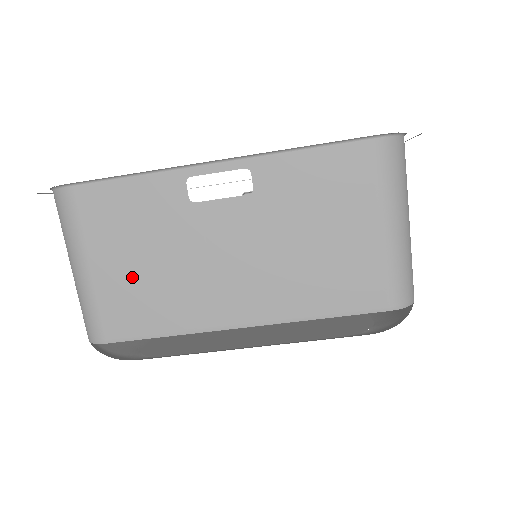
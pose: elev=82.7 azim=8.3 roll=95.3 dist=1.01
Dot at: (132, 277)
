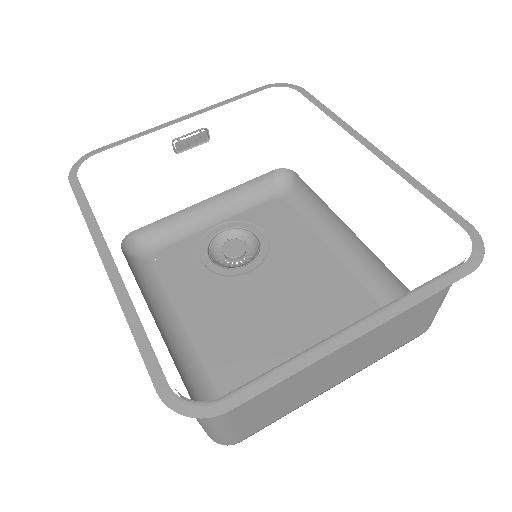
Dot at: (266, 408)
